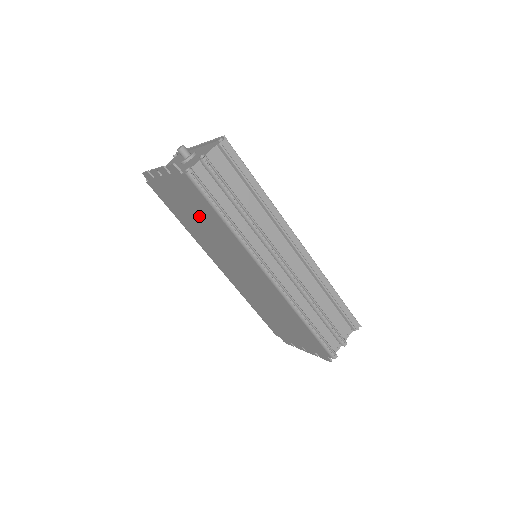
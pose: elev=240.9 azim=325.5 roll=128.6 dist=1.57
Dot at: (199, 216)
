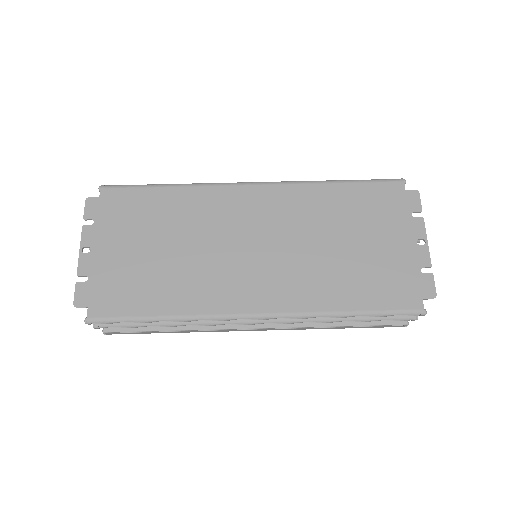
Dot at: (156, 236)
